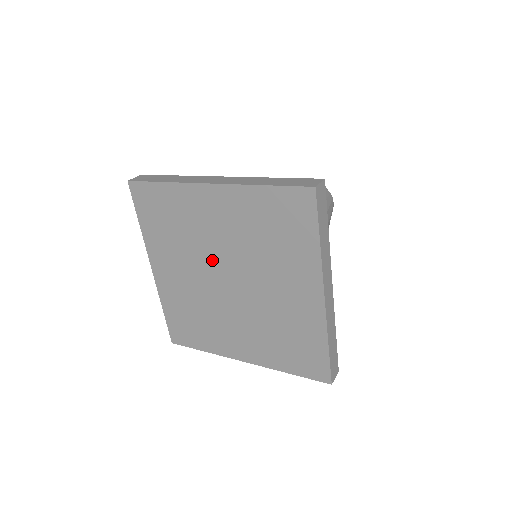
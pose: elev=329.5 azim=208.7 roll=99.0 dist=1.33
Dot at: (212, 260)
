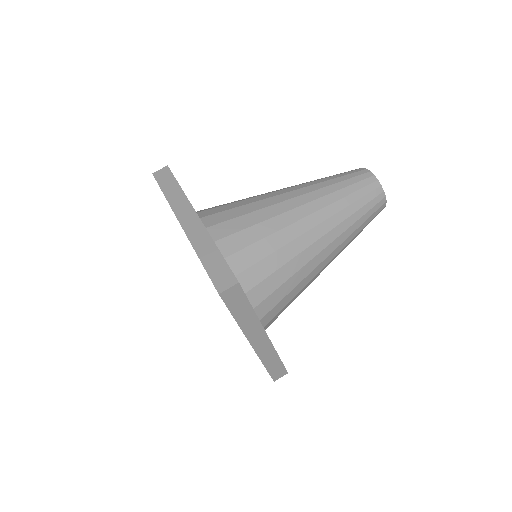
Dot at: occluded
